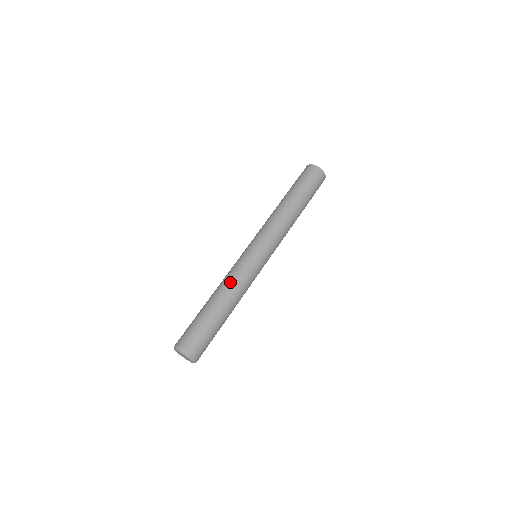
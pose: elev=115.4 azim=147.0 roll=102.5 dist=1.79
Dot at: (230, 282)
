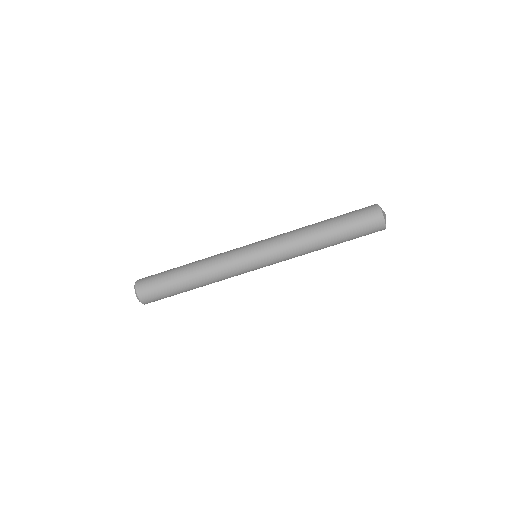
Dot at: (211, 263)
